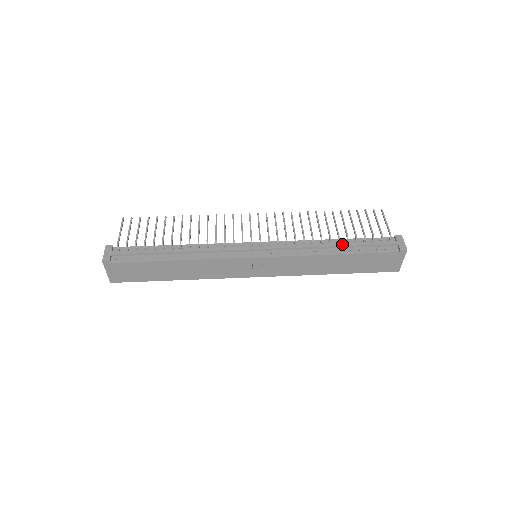
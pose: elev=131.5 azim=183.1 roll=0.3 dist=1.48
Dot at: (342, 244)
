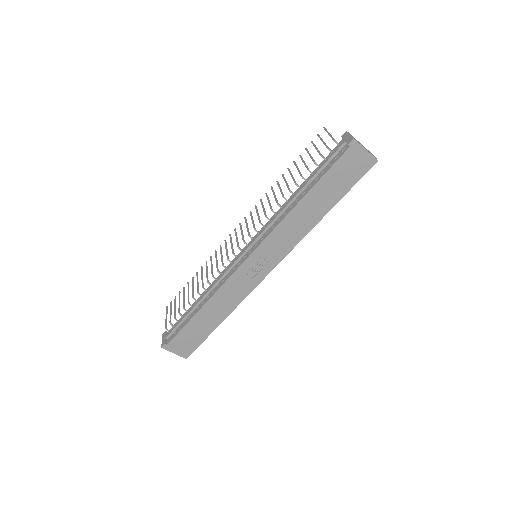
Dot at: (301, 187)
